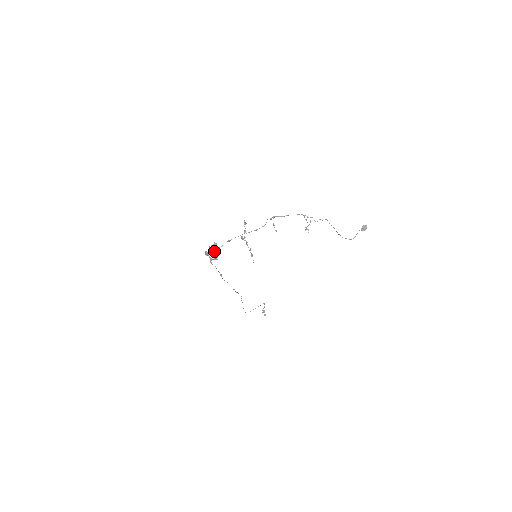
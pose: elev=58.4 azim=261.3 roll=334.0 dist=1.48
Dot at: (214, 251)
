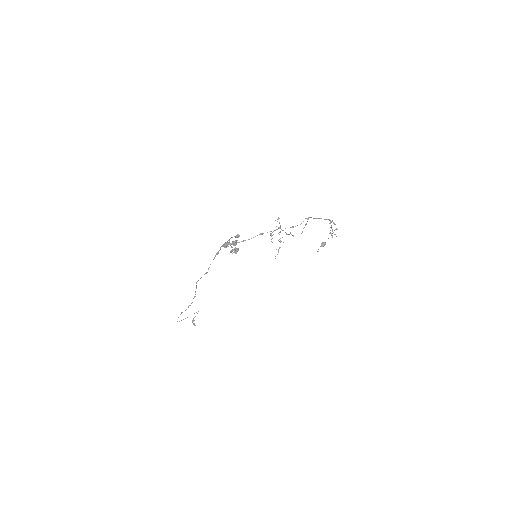
Dot at: (235, 243)
